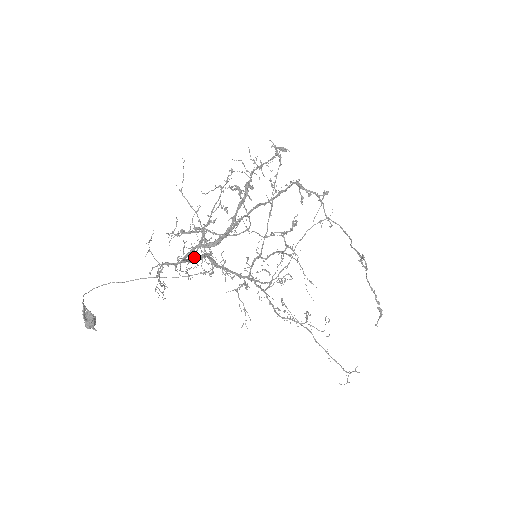
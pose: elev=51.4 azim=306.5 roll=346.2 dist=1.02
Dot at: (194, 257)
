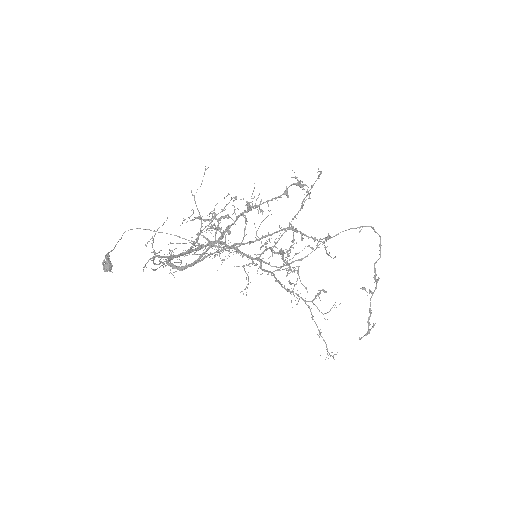
Dot at: (192, 249)
